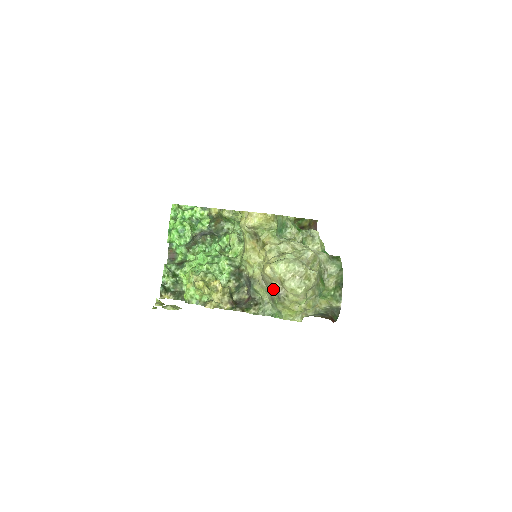
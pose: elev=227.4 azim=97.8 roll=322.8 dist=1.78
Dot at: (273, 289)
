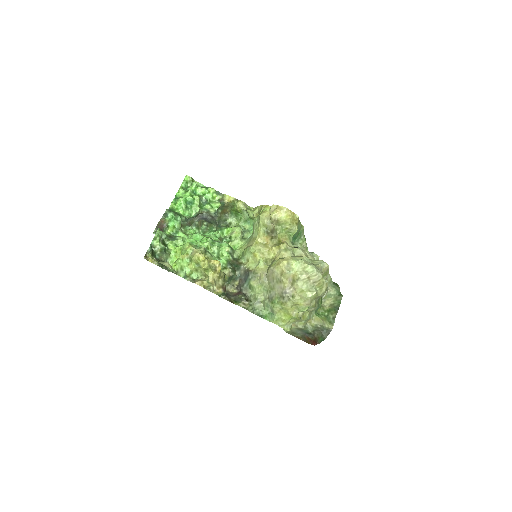
Dot at: (278, 286)
